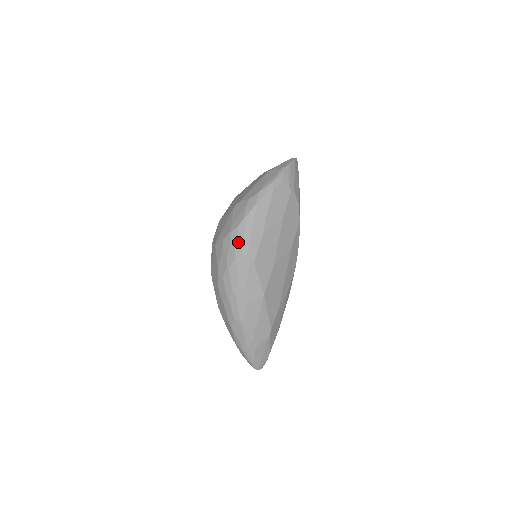
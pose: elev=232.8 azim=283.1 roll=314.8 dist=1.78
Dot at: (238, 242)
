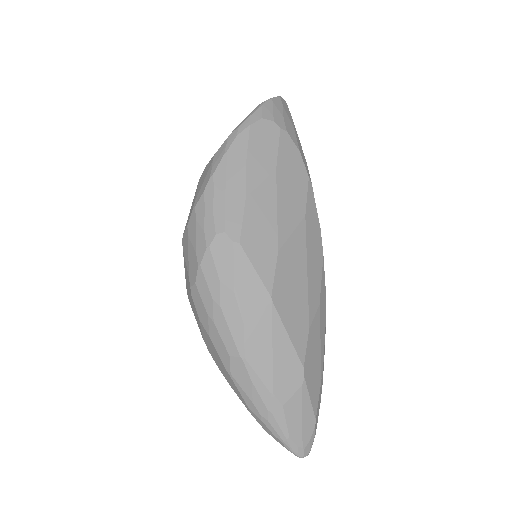
Dot at: (207, 217)
